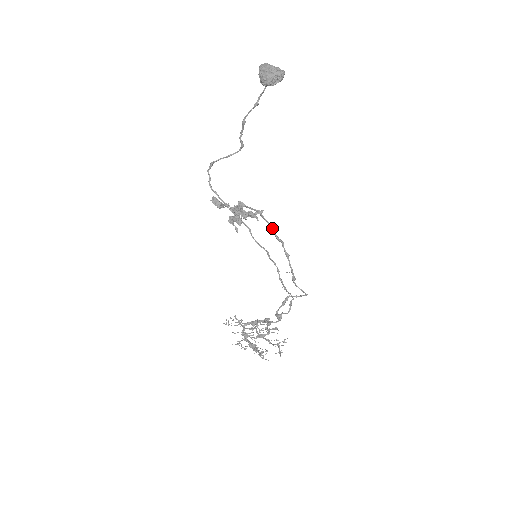
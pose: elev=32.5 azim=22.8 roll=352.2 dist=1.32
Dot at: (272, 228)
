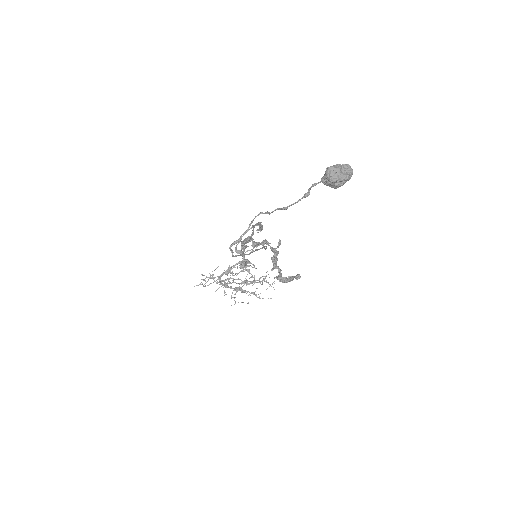
Dot at: (256, 224)
